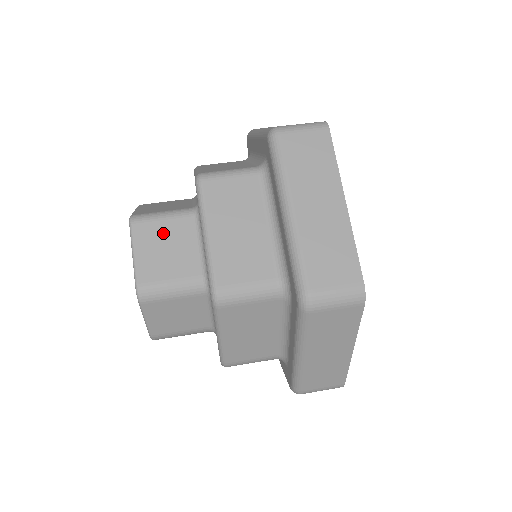
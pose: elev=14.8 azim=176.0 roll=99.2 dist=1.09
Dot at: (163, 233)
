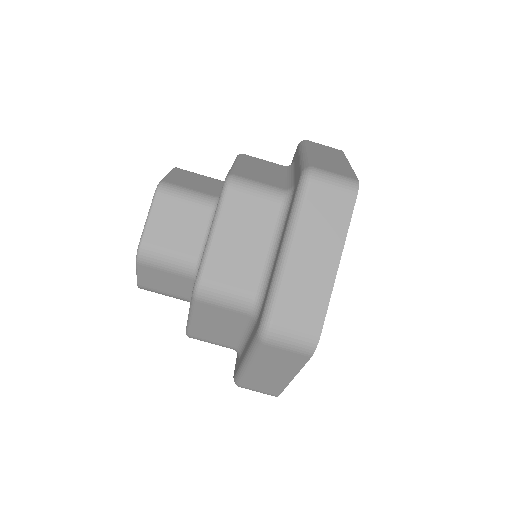
Dot at: (197, 177)
